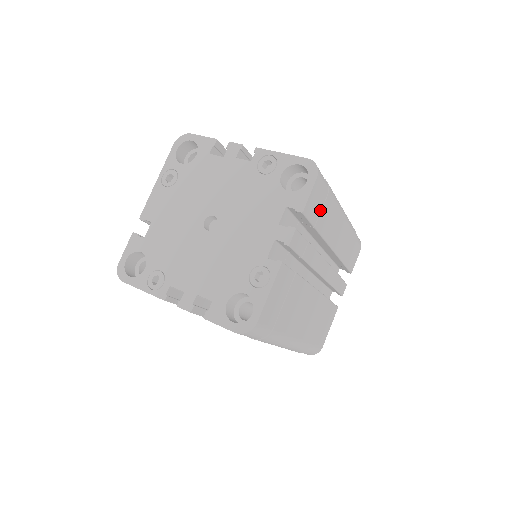
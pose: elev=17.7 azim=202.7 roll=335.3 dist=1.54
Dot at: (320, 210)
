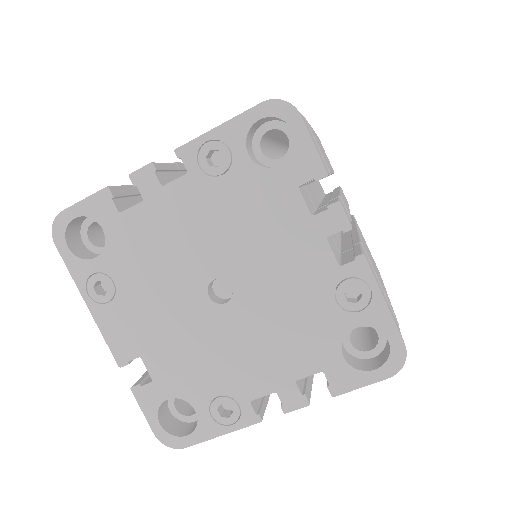
Dot at: occluded
